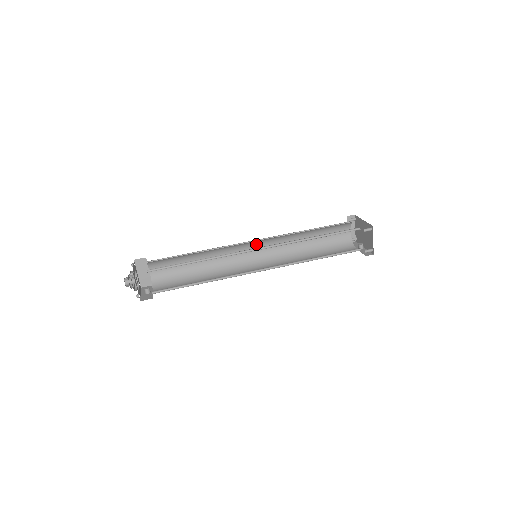
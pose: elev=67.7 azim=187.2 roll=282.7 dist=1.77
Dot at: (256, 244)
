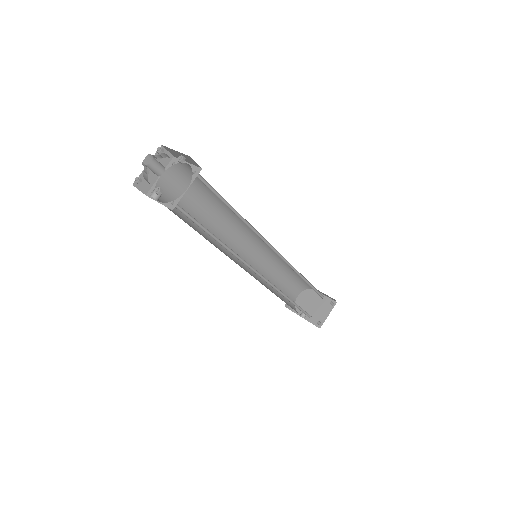
Dot at: (253, 244)
